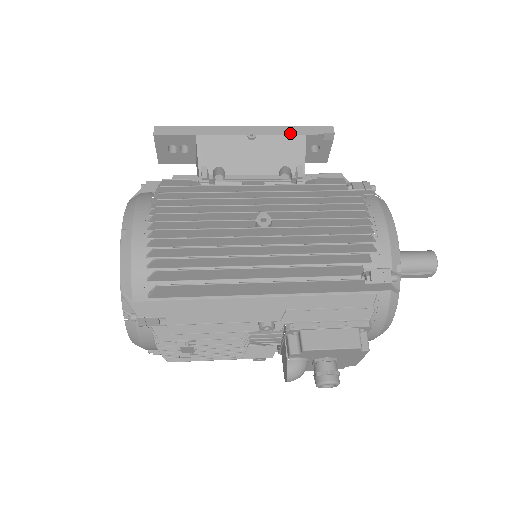
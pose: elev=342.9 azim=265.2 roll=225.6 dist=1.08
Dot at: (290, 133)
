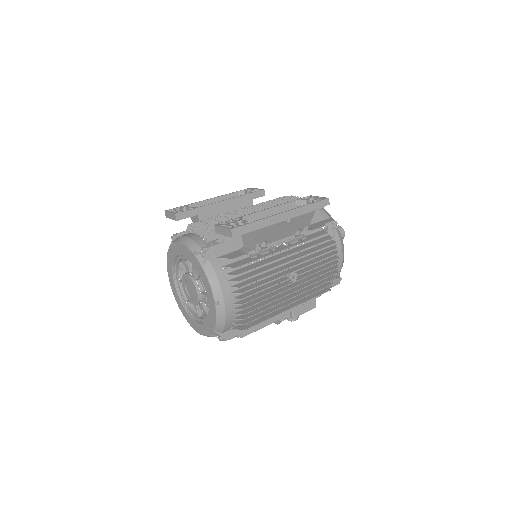
Dot at: (308, 212)
